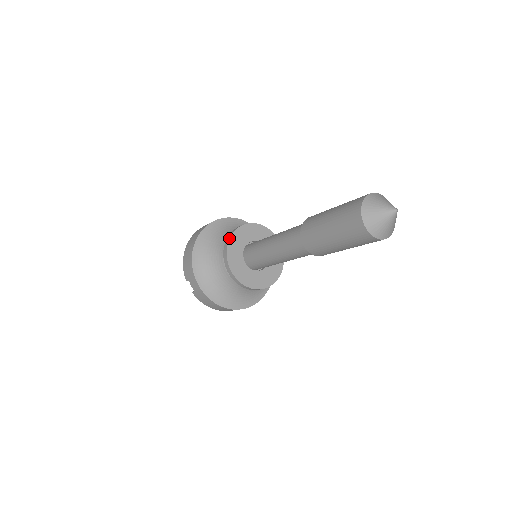
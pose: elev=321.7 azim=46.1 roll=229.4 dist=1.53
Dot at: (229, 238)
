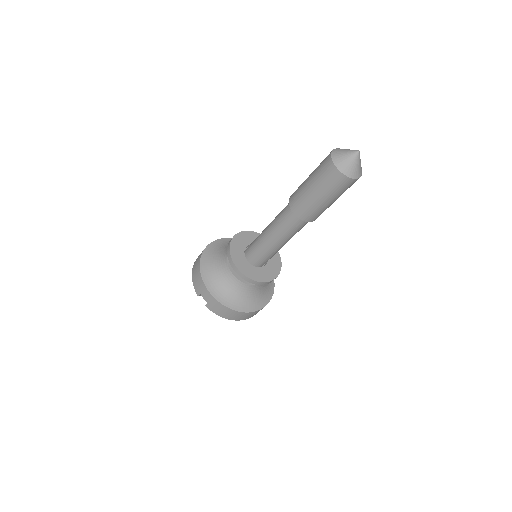
Dot at: (230, 242)
